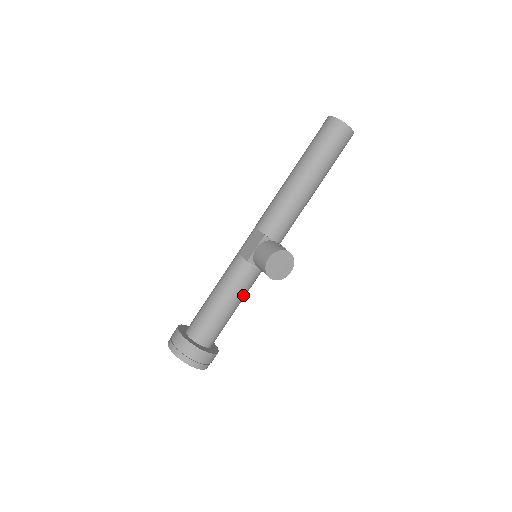
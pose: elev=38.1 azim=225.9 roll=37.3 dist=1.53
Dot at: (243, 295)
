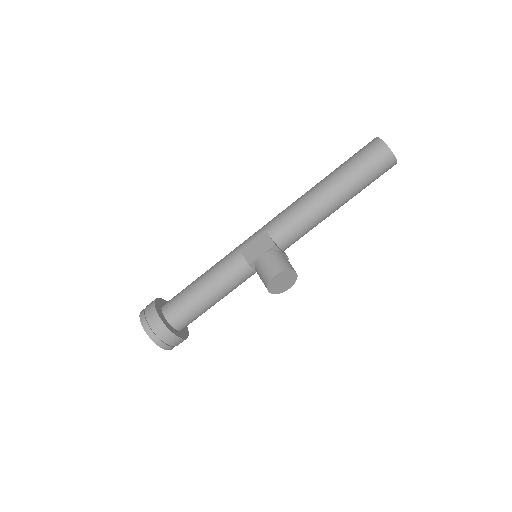
Dot at: (231, 291)
